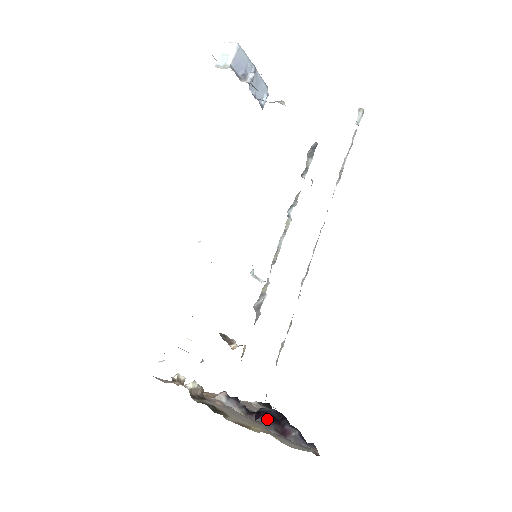
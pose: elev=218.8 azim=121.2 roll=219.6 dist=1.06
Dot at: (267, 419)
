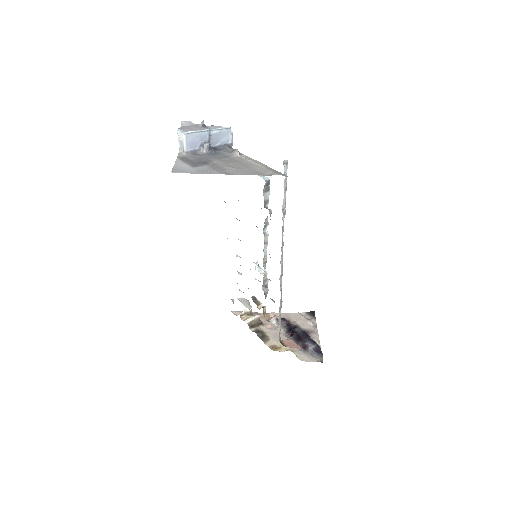
Dot at: (295, 338)
